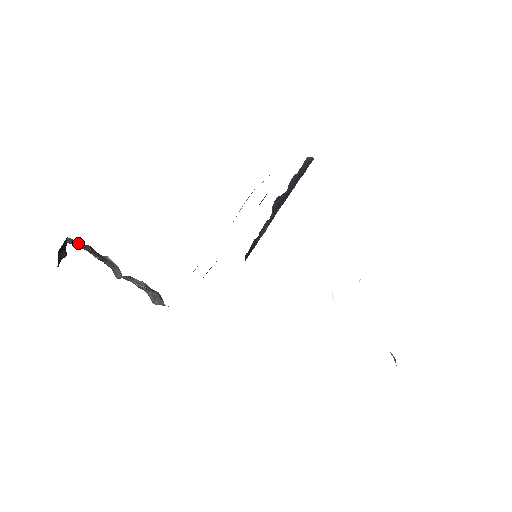
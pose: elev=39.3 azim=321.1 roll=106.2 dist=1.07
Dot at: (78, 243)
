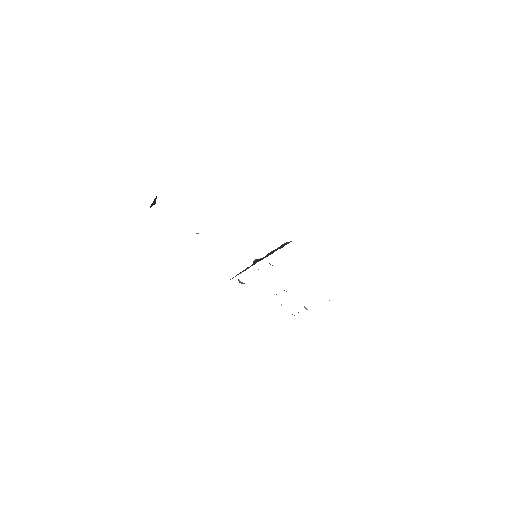
Dot at: occluded
